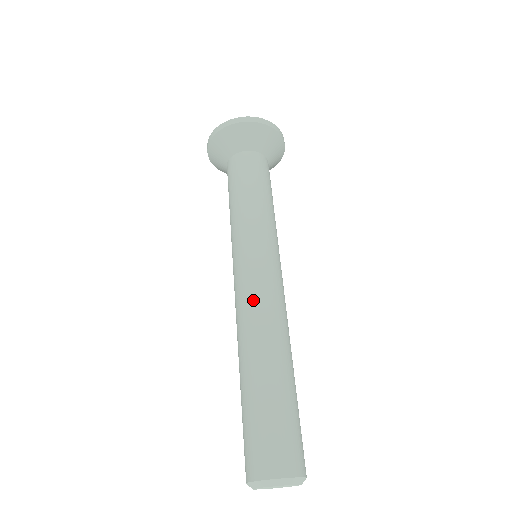
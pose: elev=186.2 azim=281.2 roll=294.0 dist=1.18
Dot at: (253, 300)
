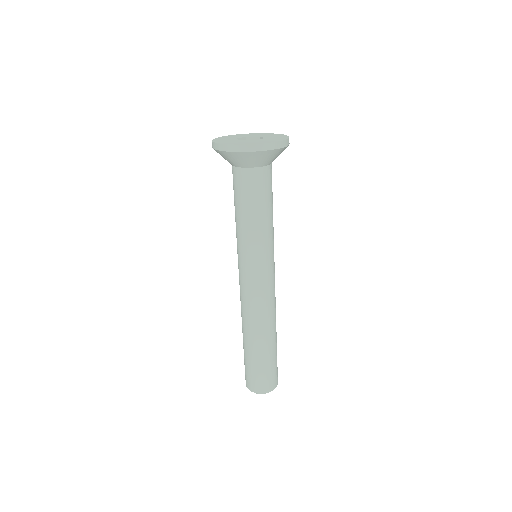
Dot at: (265, 304)
